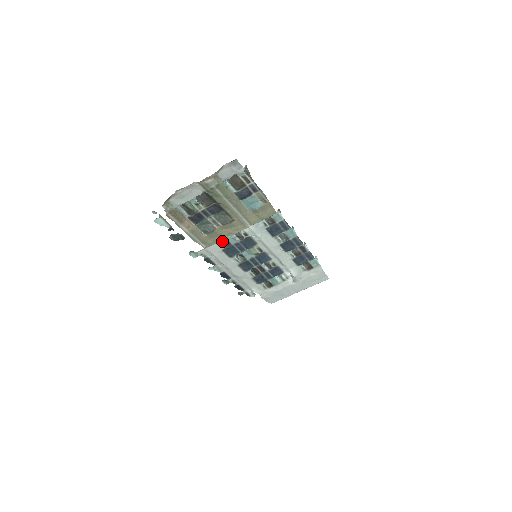
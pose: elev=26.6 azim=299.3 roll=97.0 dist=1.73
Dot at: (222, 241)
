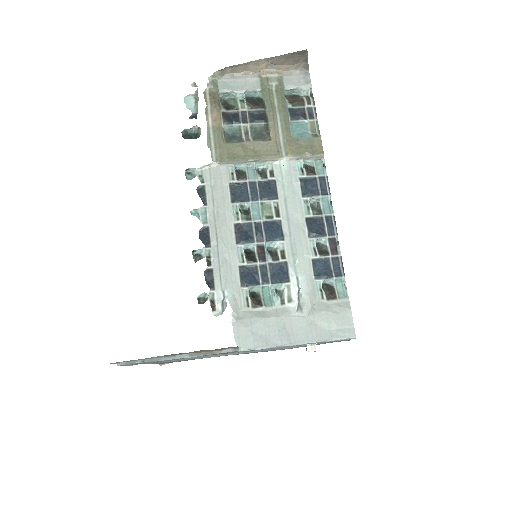
Dot at: (237, 173)
